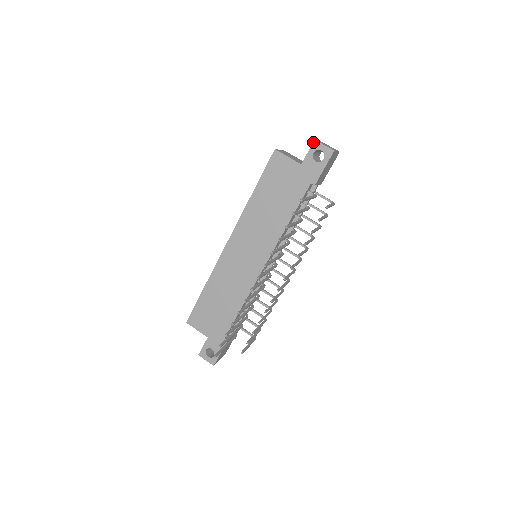
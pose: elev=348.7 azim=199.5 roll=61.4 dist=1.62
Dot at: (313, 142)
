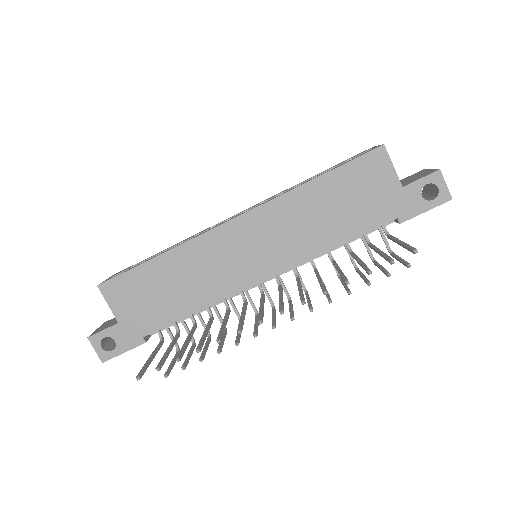
Dot at: (436, 171)
